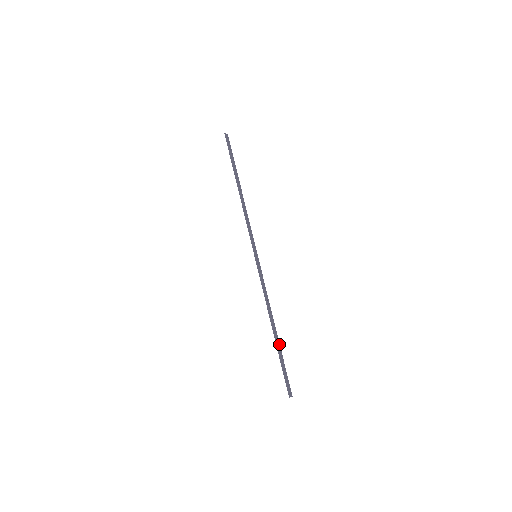
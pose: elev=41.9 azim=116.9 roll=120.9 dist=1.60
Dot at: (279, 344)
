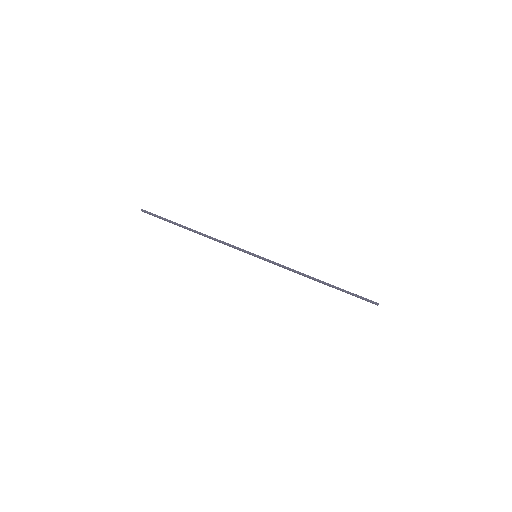
Dot at: (334, 286)
